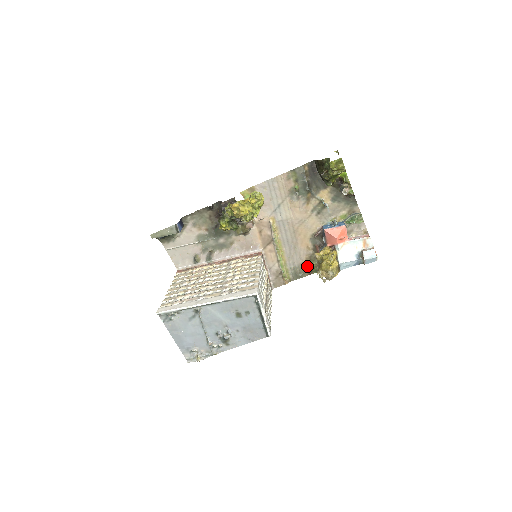
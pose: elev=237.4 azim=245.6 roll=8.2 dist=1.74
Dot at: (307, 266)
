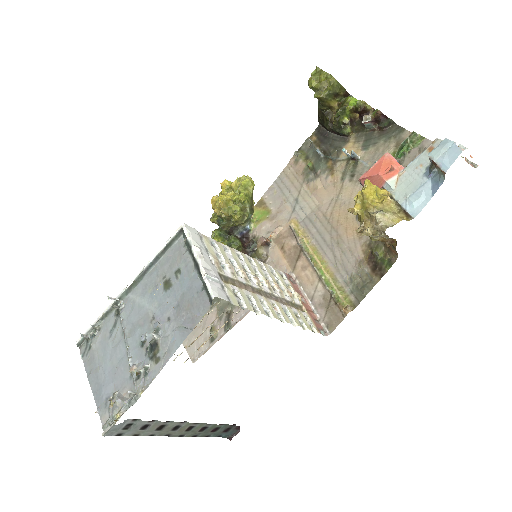
Dot at: (371, 264)
